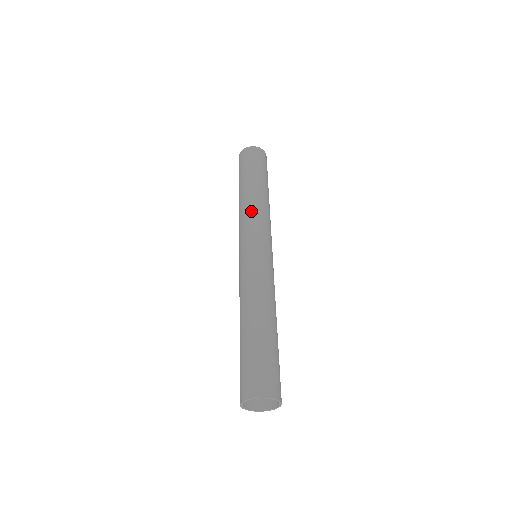
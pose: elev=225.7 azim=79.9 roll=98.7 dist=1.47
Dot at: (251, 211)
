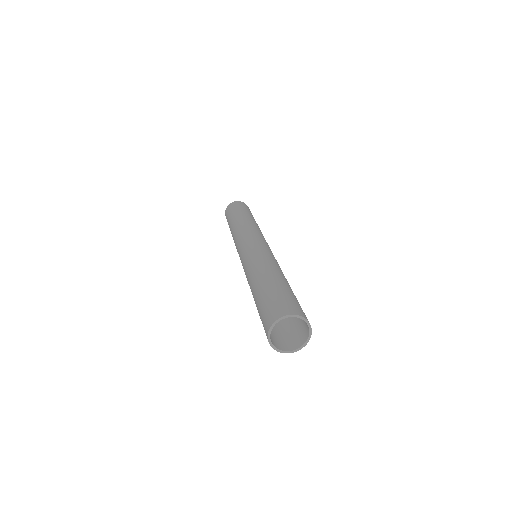
Dot at: (241, 229)
